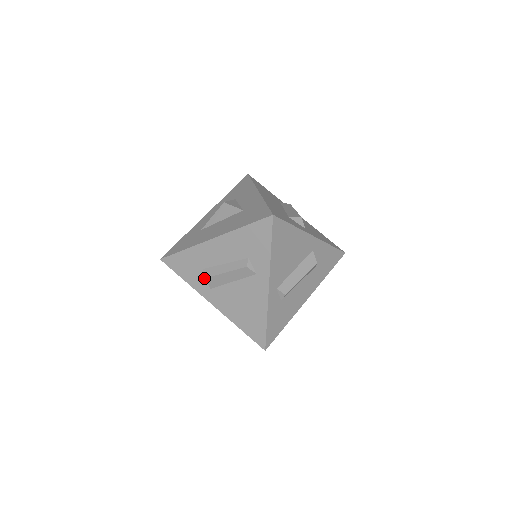
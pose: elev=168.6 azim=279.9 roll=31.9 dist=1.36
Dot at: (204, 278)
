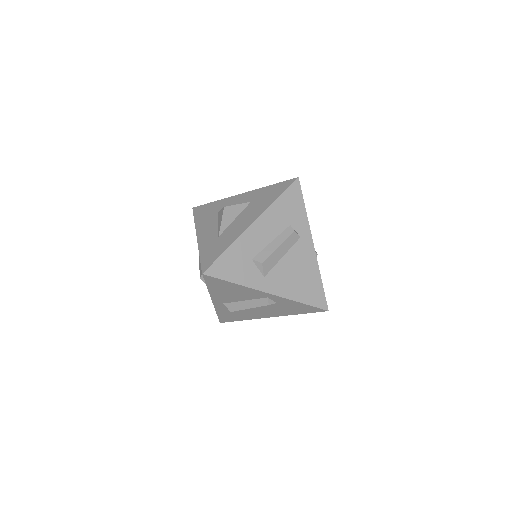
Dot at: (255, 268)
